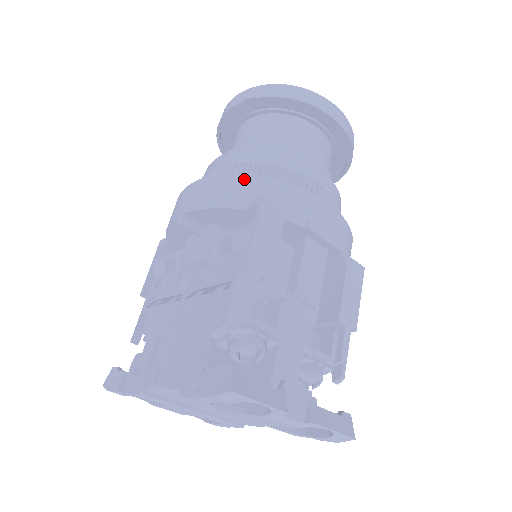
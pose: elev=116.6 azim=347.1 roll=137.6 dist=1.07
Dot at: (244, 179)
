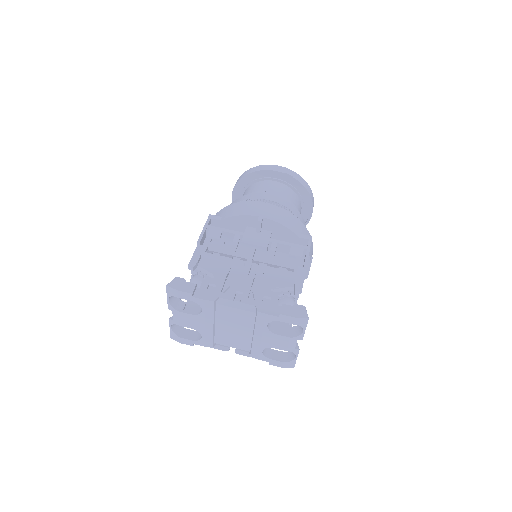
Dot at: (298, 221)
